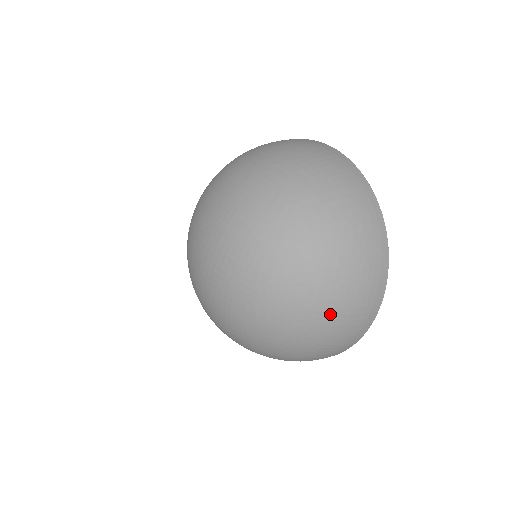
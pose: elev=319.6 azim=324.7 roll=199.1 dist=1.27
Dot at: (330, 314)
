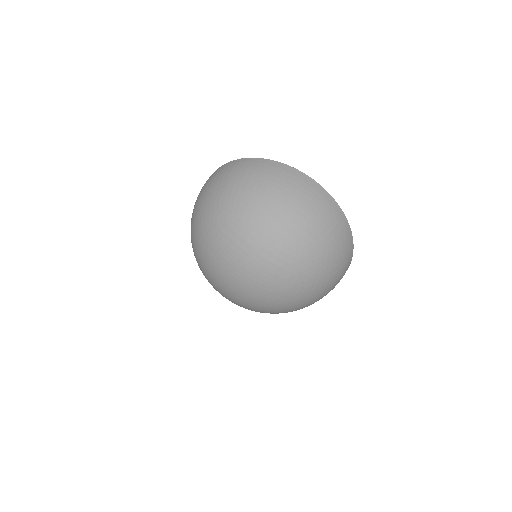
Dot at: (323, 295)
